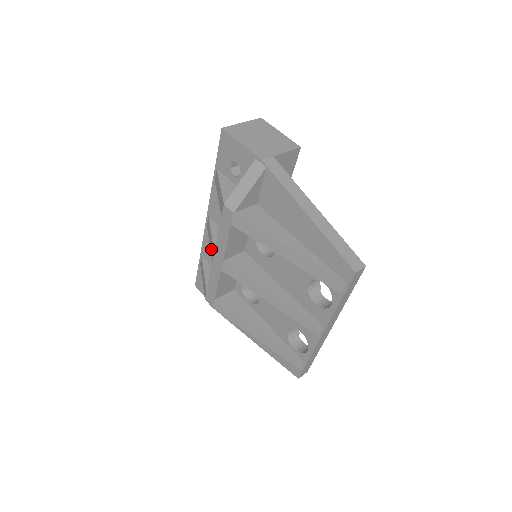
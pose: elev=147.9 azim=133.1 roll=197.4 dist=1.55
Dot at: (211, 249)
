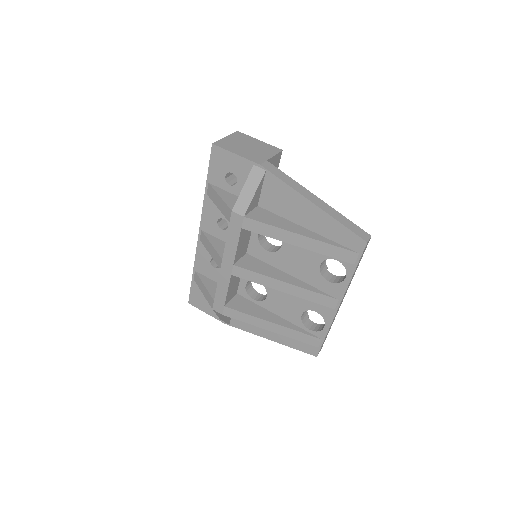
Dot at: (215, 258)
